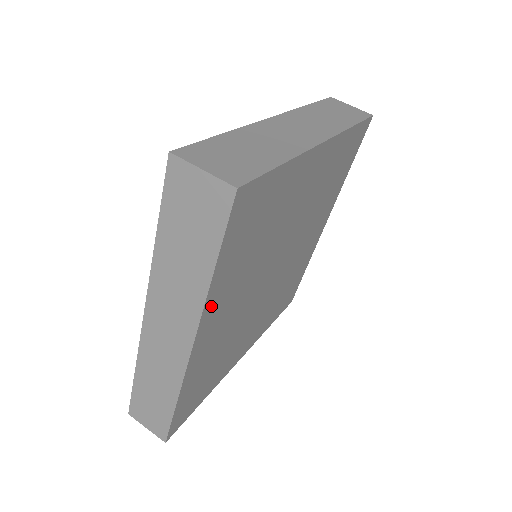
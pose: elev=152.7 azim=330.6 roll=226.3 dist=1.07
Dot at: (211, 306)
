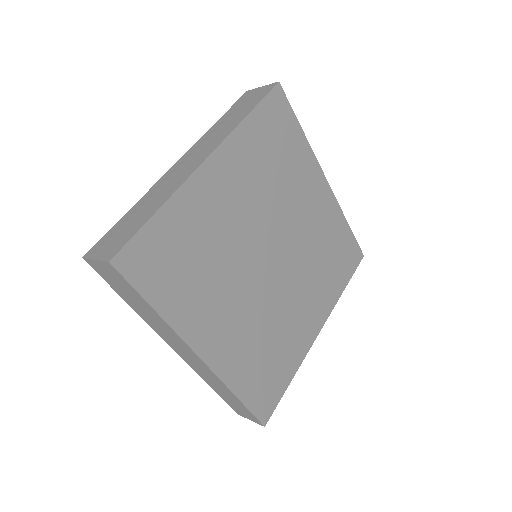
Dot at: (188, 328)
